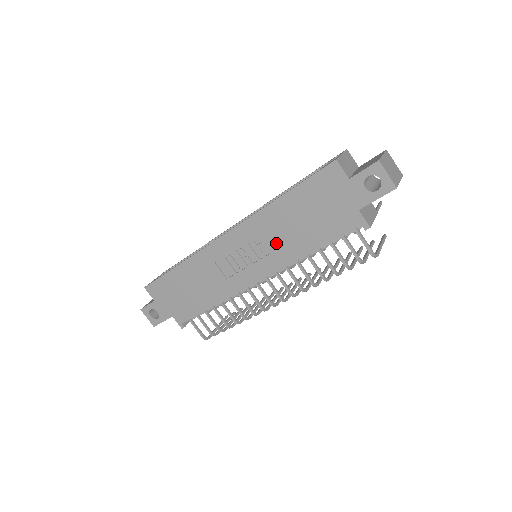
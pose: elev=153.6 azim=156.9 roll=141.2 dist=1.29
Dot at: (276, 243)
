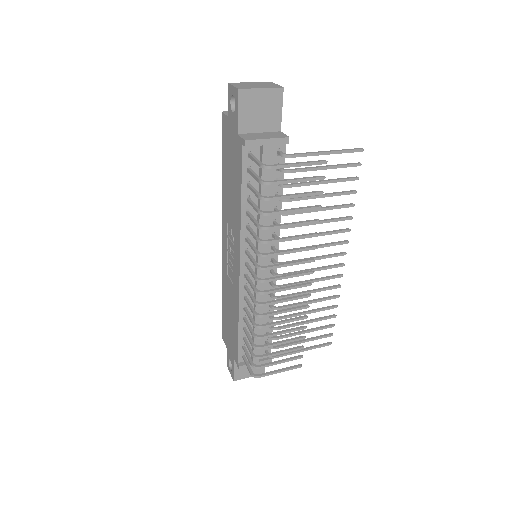
Dot at: (232, 219)
